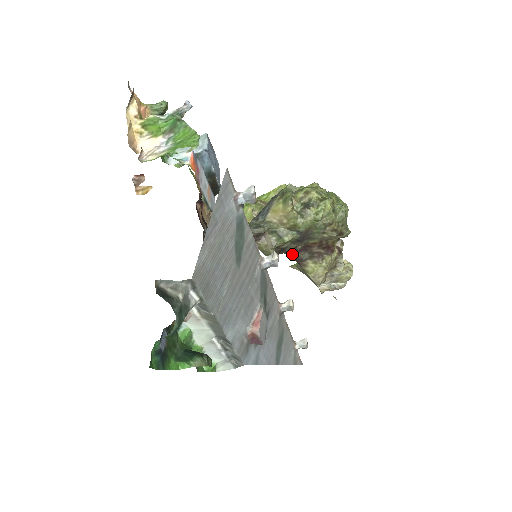
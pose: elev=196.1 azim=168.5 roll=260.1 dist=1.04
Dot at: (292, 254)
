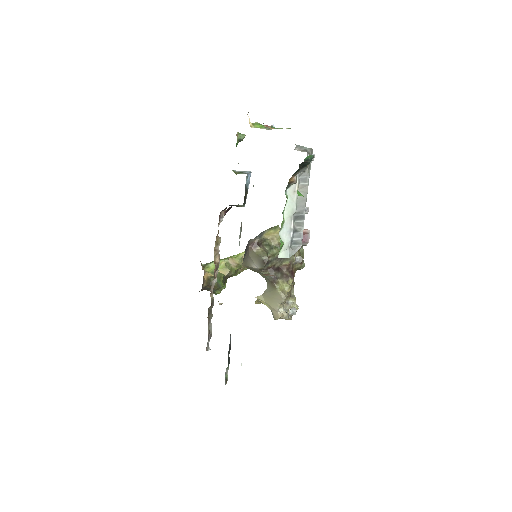
Dot at: (270, 272)
